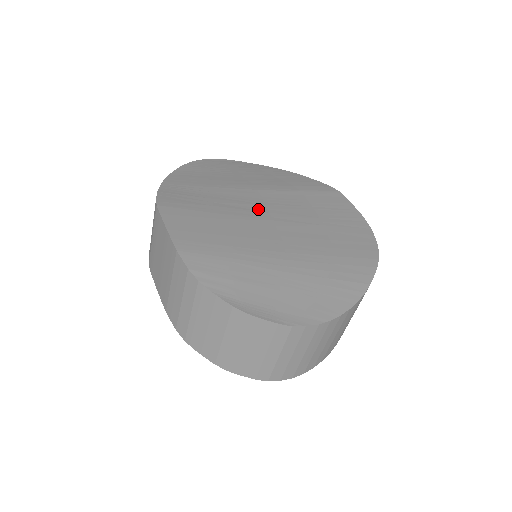
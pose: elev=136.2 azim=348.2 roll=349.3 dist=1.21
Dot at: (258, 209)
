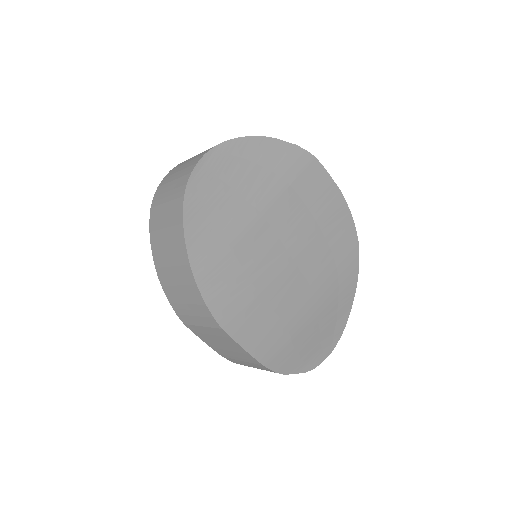
Dot at: (278, 253)
